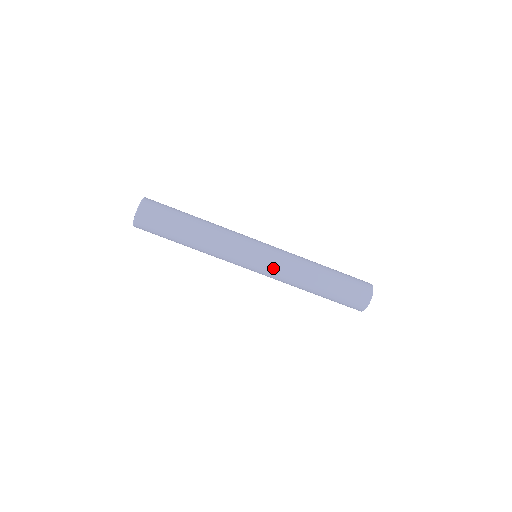
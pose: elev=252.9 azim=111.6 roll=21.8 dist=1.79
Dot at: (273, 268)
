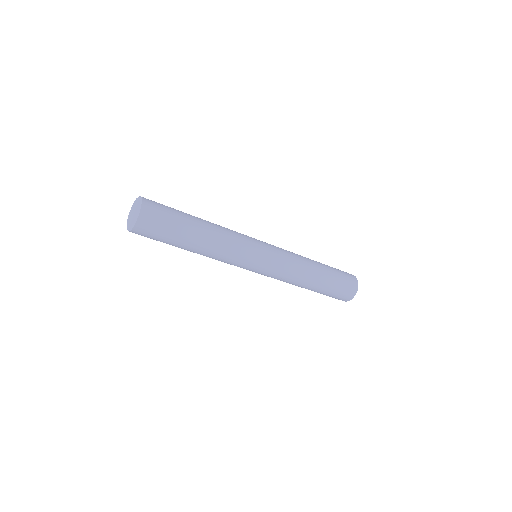
Dot at: (276, 271)
